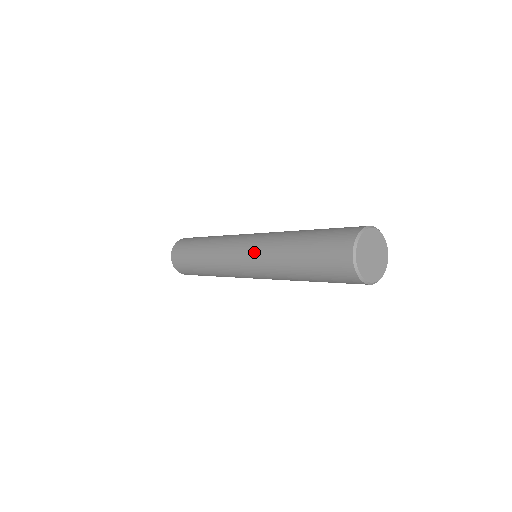
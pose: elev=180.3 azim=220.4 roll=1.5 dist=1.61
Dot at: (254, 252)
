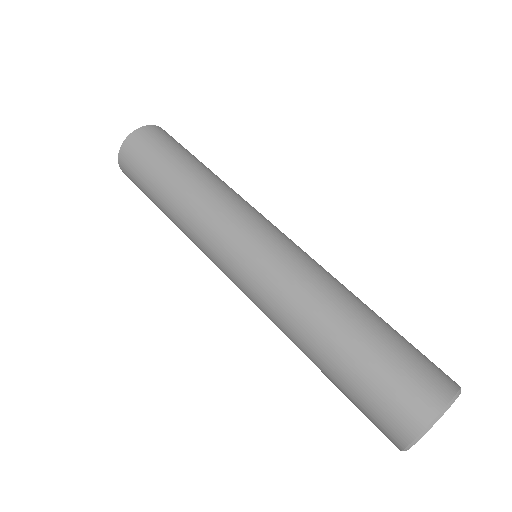
Dot at: (254, 296)
